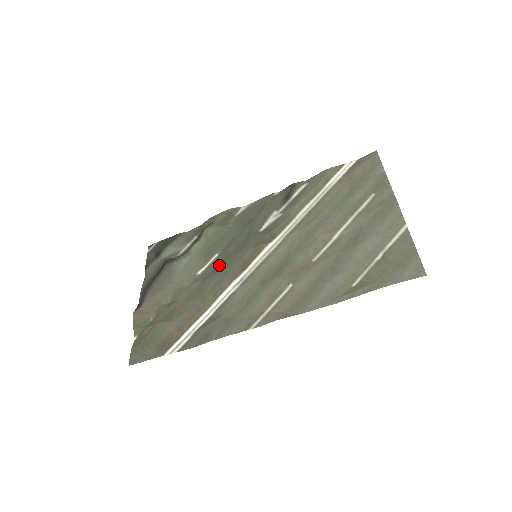
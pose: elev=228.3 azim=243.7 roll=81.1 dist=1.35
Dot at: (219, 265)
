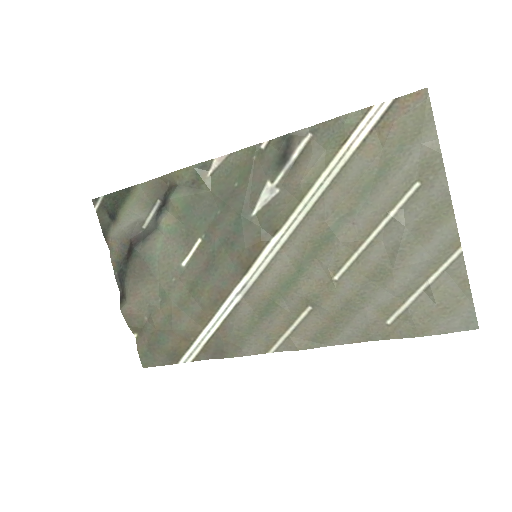
Dot at: (209, 261)
